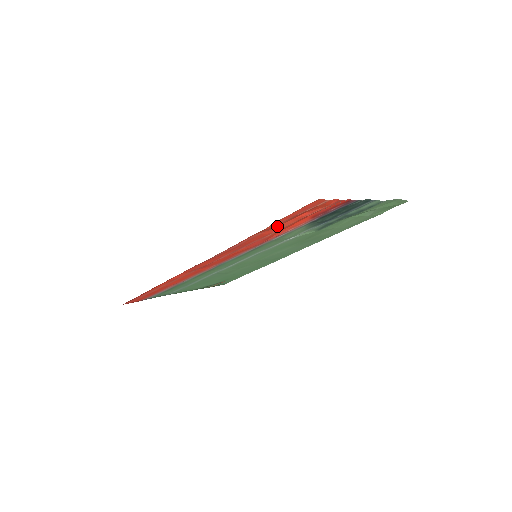
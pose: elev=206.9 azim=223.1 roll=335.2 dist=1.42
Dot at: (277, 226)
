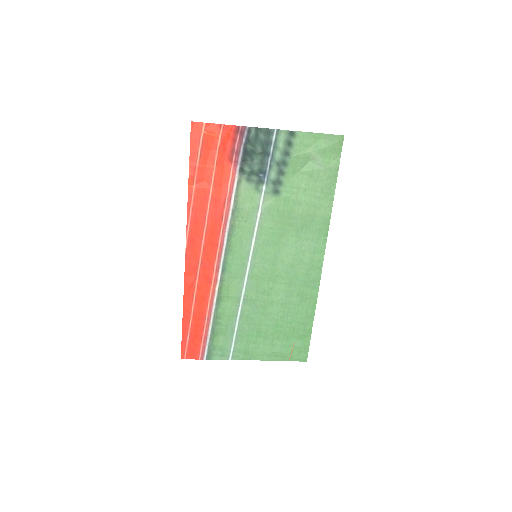
Dot at: (202, 174)
